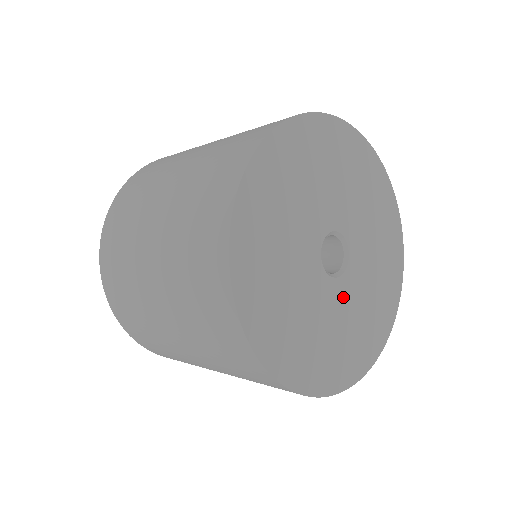
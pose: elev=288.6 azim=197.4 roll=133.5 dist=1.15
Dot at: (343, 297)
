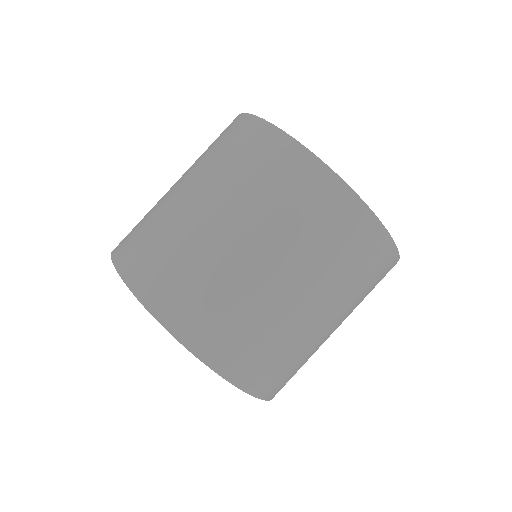
Dot at: occluded
